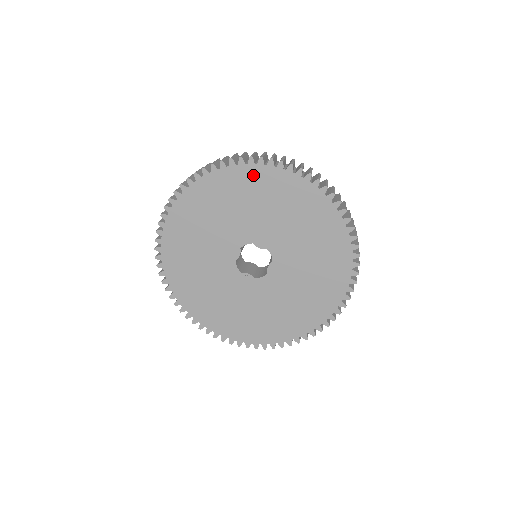
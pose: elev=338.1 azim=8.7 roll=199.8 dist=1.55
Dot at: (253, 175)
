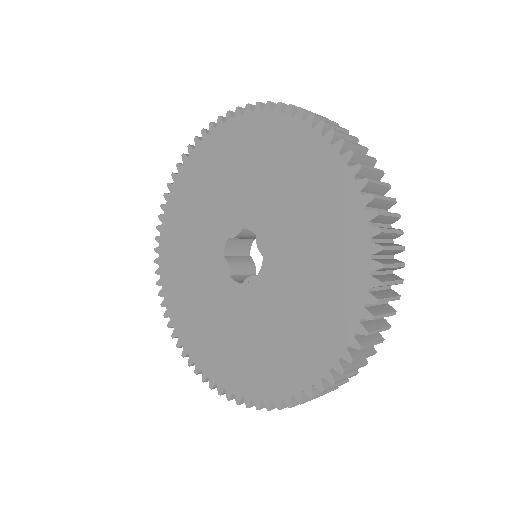
Dot at: (187, 176)
